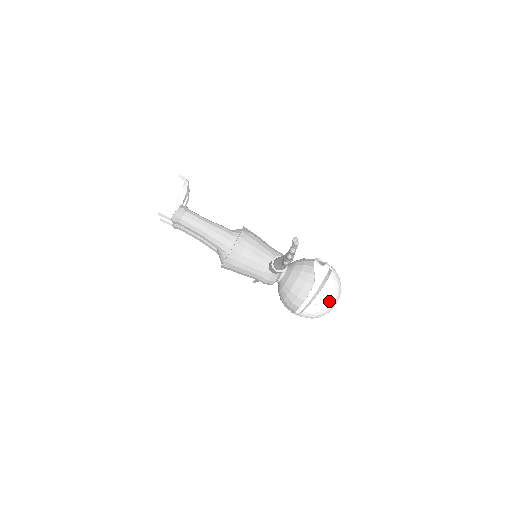
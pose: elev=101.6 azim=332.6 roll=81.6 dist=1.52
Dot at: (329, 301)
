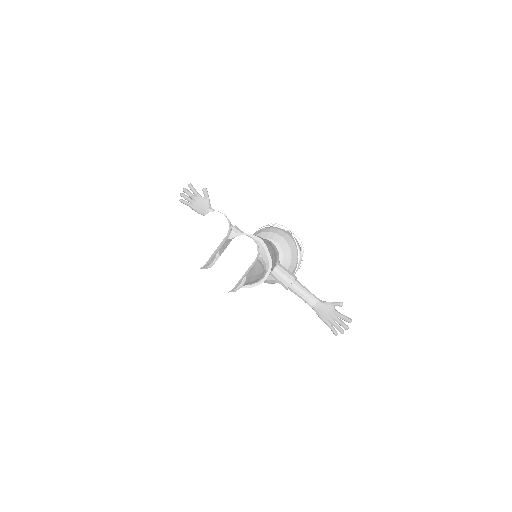
Dot at: occluded
